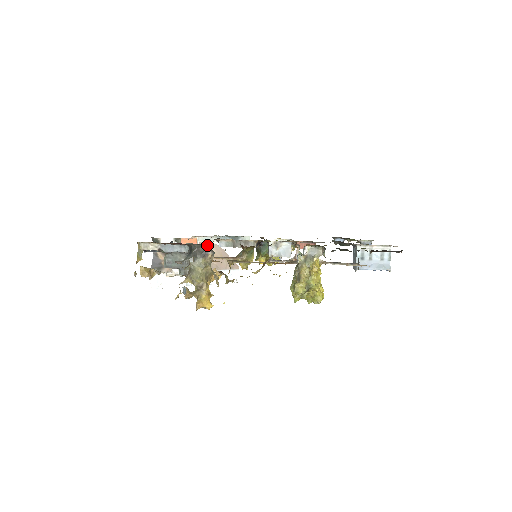
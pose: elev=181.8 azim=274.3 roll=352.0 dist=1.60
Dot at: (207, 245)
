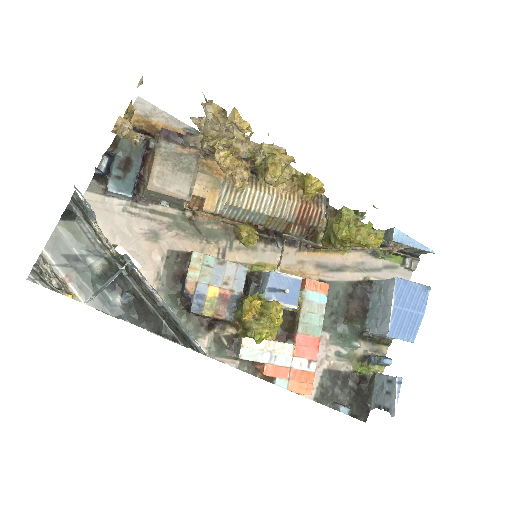
Dot at: occluded
